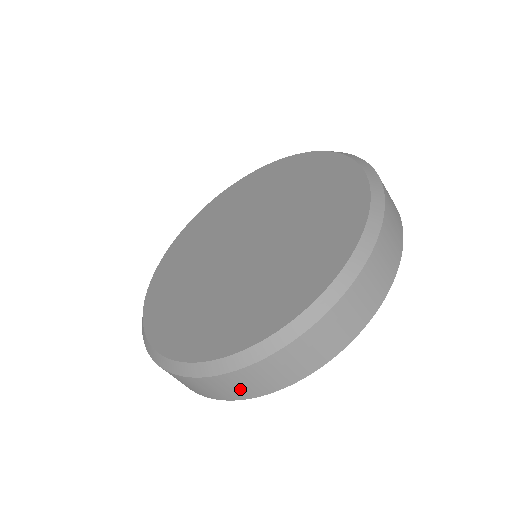
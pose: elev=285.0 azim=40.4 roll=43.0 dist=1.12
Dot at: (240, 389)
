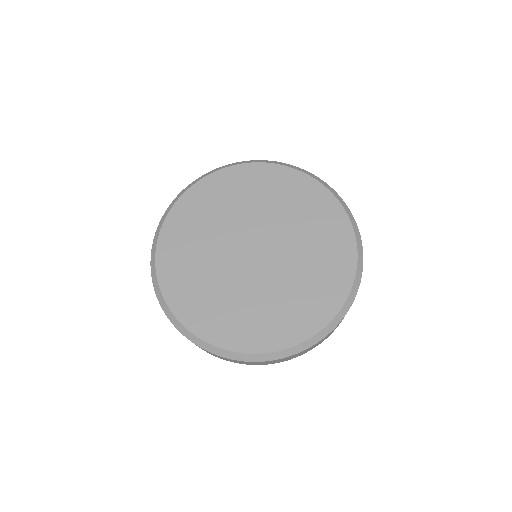
Dot at: occluded
